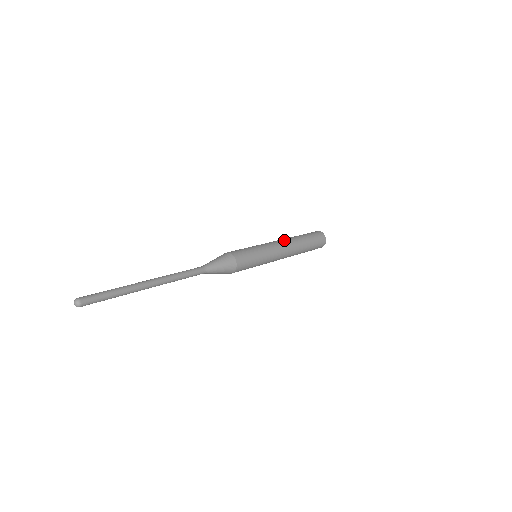
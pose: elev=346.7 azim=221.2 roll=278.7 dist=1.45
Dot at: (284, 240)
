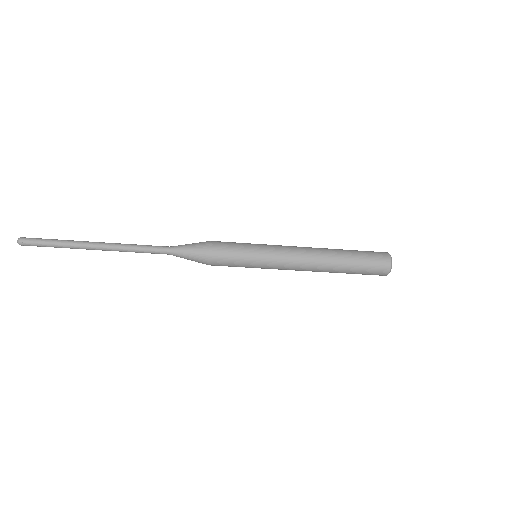
Dot at: occluded
